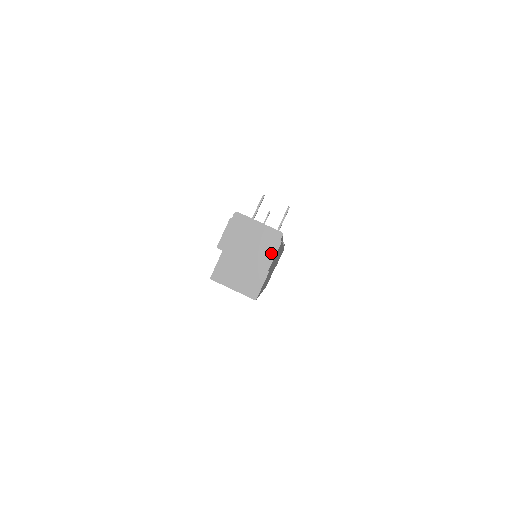
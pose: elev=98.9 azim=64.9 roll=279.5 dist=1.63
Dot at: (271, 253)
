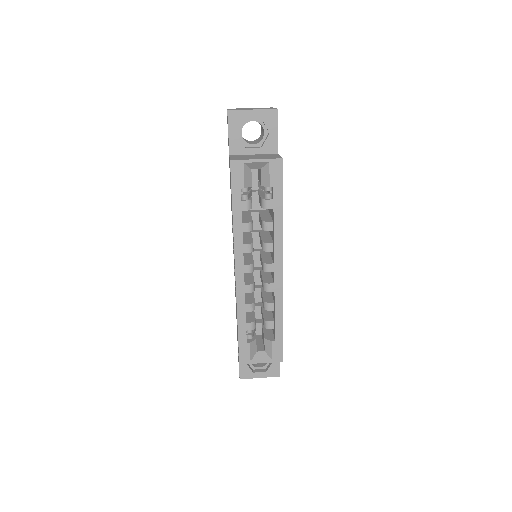
Dot at: (272, 108)
